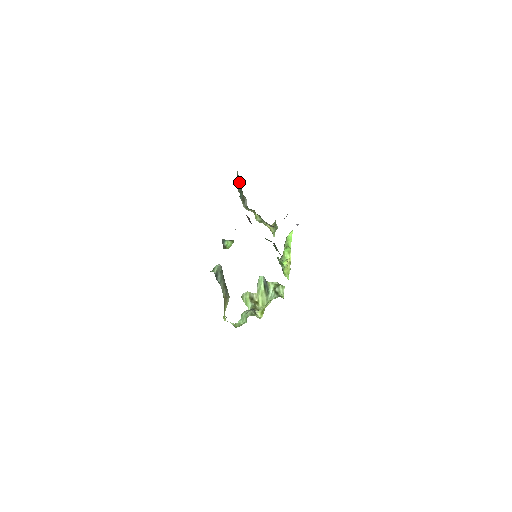
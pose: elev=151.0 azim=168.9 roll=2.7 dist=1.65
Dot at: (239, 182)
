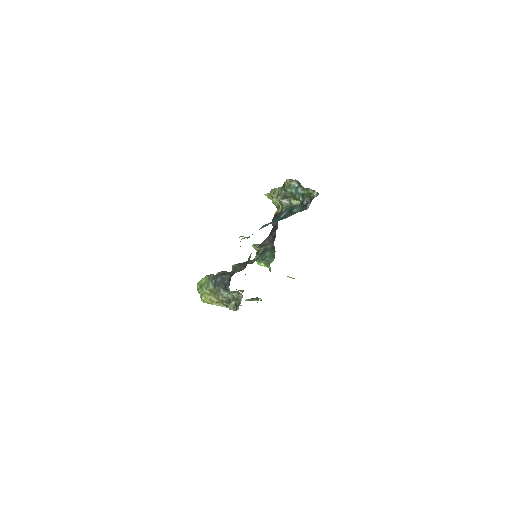
Dot at: (298, 182)
